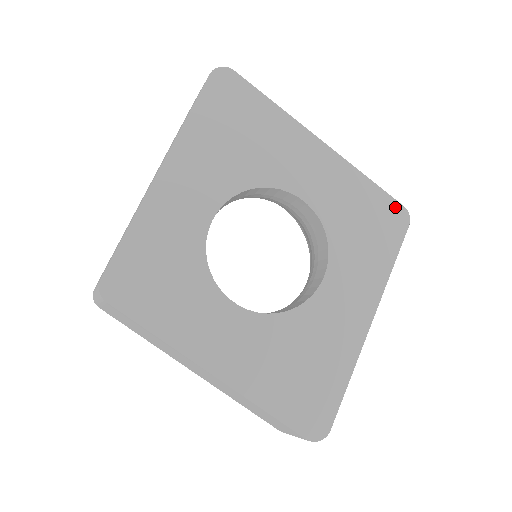
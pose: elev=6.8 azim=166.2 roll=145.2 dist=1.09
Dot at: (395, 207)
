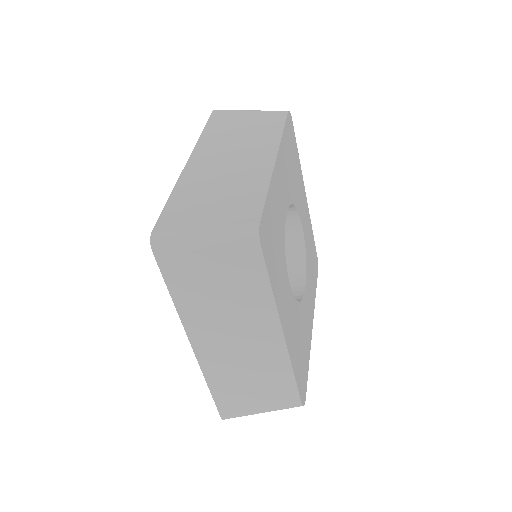
Dot at: (316, 256)
